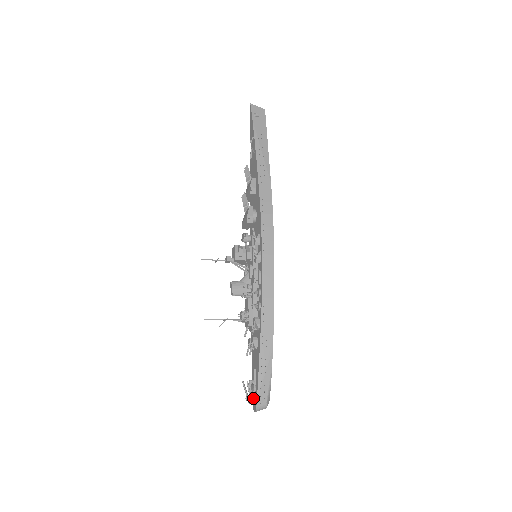
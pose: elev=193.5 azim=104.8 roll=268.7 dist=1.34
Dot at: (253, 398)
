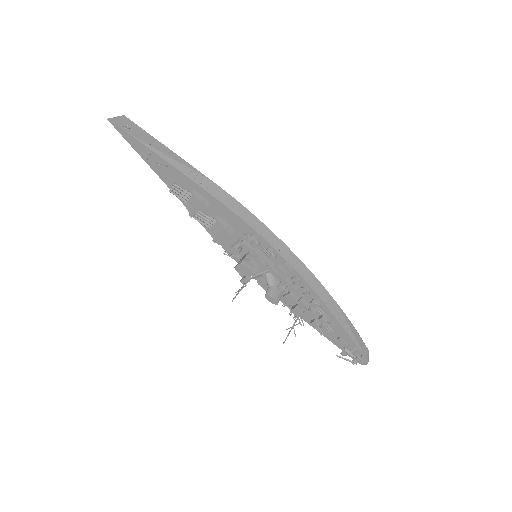
Dot at: occluded
